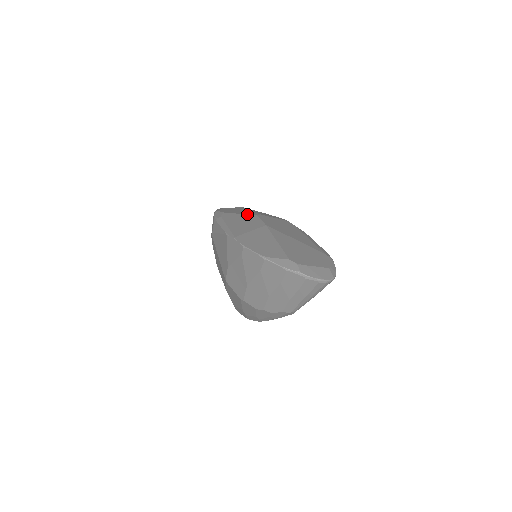
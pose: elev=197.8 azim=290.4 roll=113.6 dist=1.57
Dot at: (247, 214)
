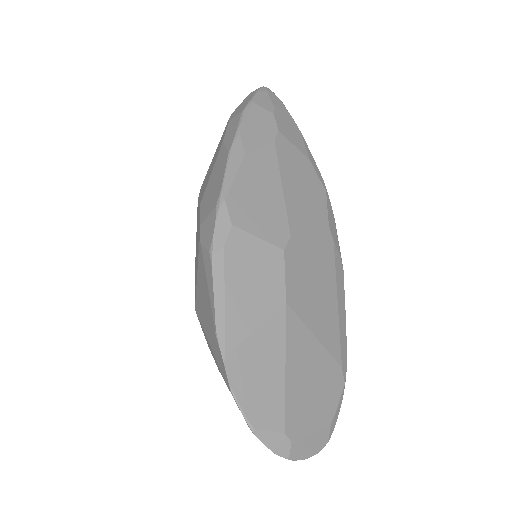
Dot at: (269, 242)
